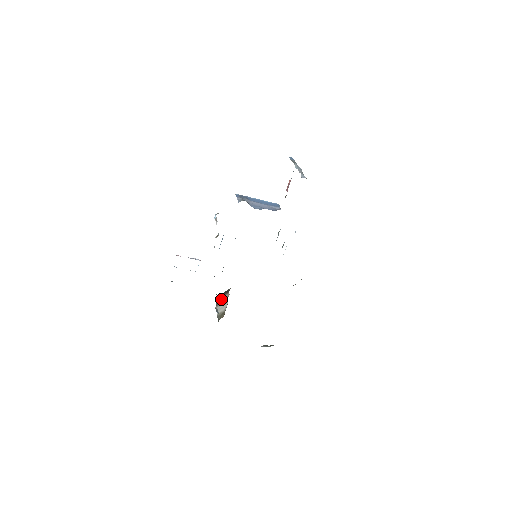
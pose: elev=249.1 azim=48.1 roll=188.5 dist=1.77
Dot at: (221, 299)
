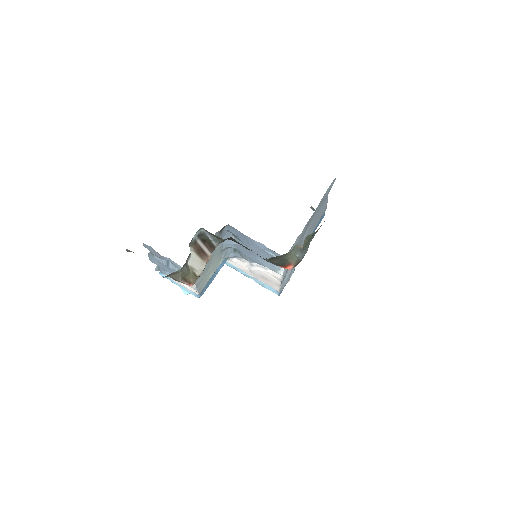
Dot at: (200, 247)
